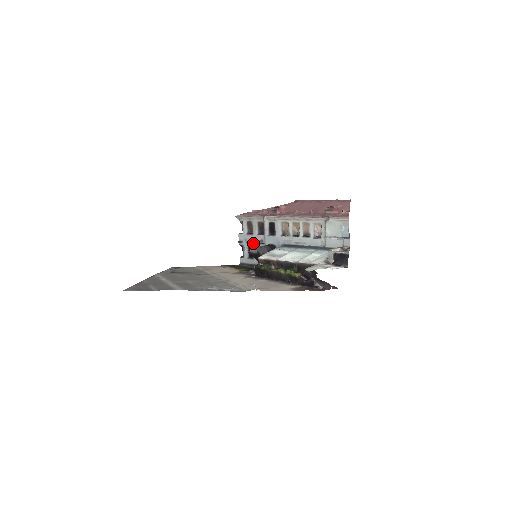
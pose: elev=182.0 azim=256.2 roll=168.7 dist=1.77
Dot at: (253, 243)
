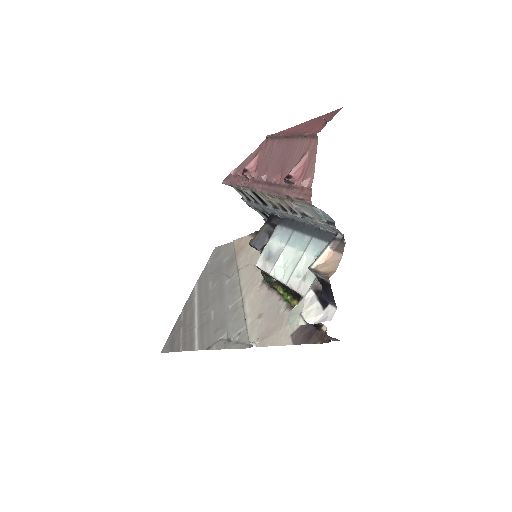
Dot at: (259, 210)
